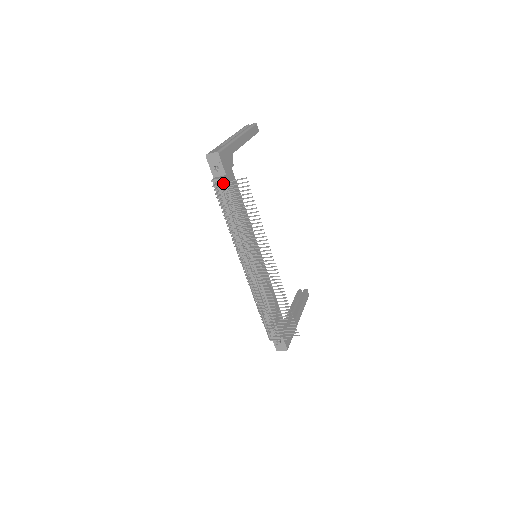
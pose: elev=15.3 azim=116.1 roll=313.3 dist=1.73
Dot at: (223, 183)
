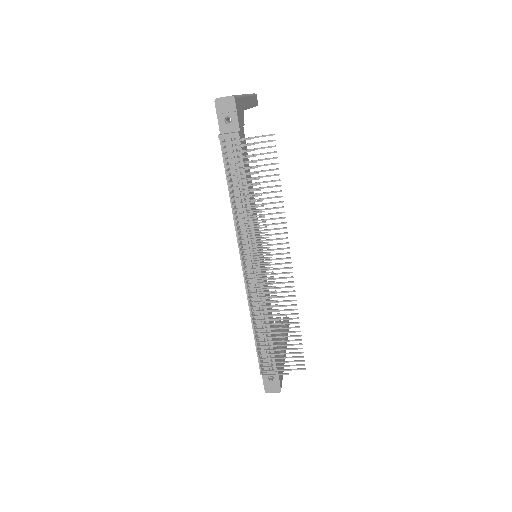
Dot at: occluded
